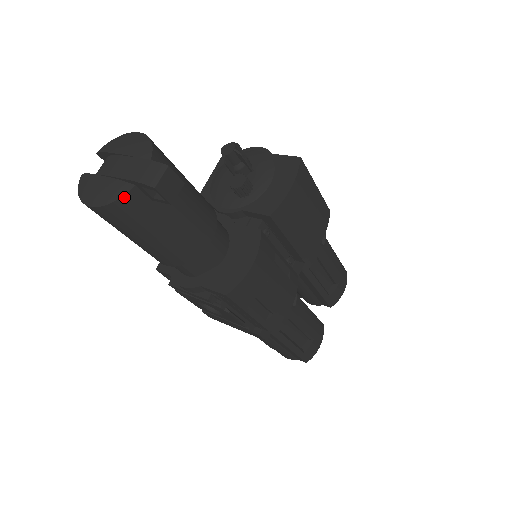
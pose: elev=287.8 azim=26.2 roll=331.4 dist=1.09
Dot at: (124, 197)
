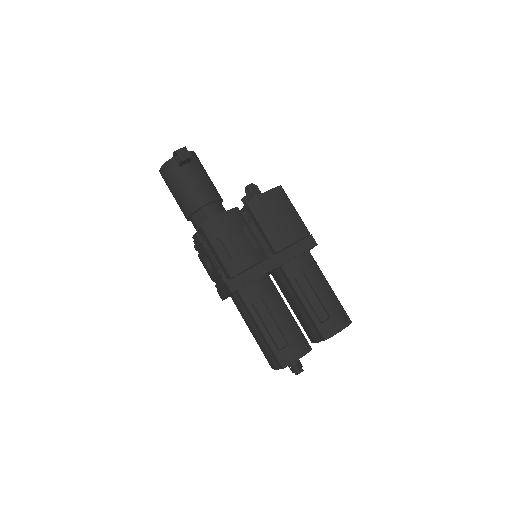
Dot at: (168, 161)
